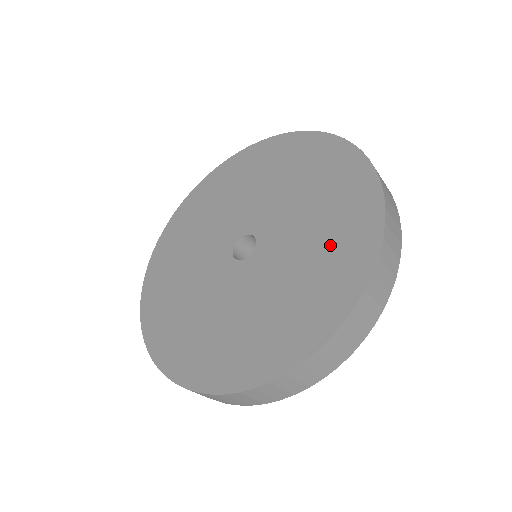
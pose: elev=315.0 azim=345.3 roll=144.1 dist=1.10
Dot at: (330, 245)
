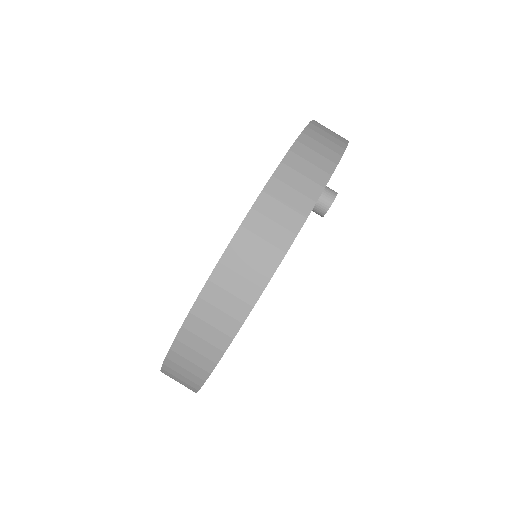
Dot at: occluded
